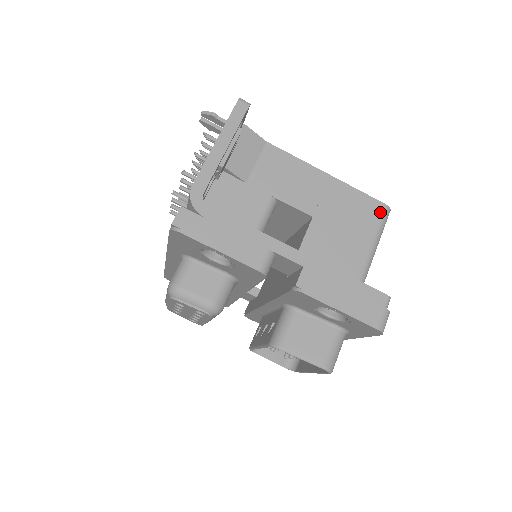
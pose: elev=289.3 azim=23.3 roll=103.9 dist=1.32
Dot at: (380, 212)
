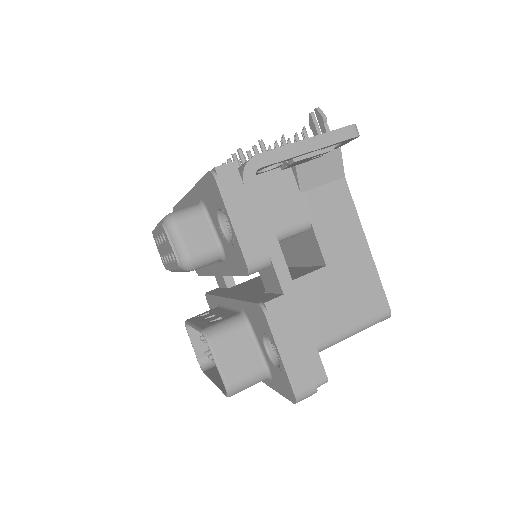
Dot at: (381, 311)
